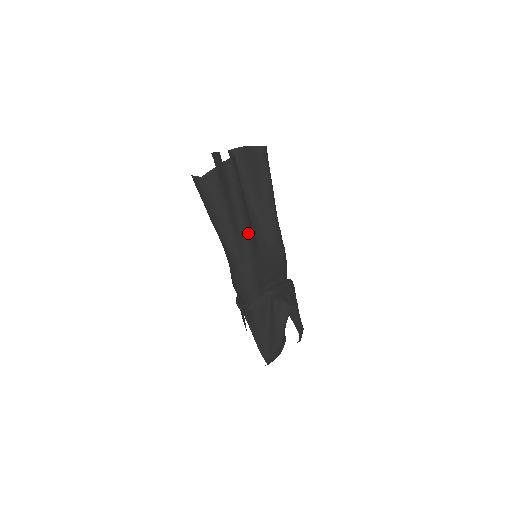
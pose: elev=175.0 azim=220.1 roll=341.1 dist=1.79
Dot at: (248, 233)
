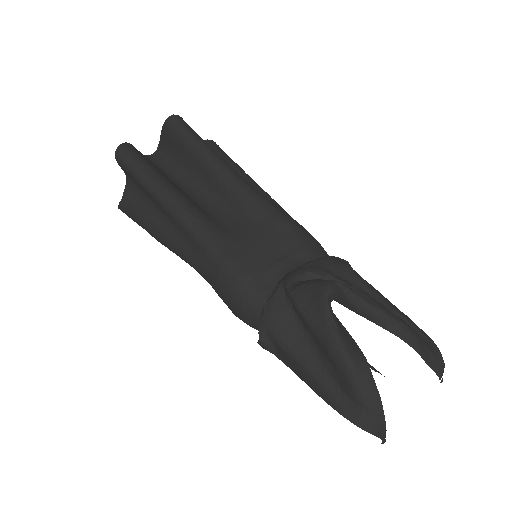
Dot at: (193, 218)
